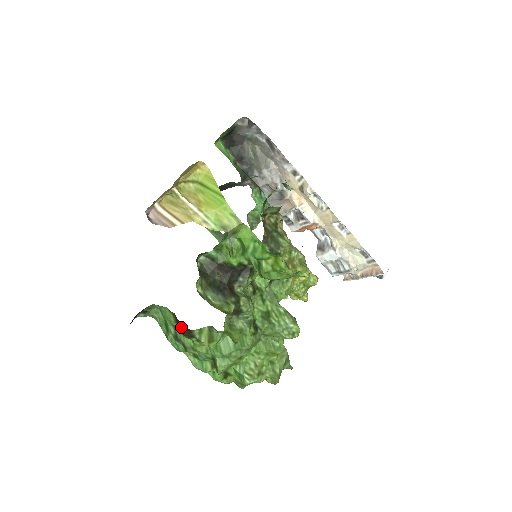
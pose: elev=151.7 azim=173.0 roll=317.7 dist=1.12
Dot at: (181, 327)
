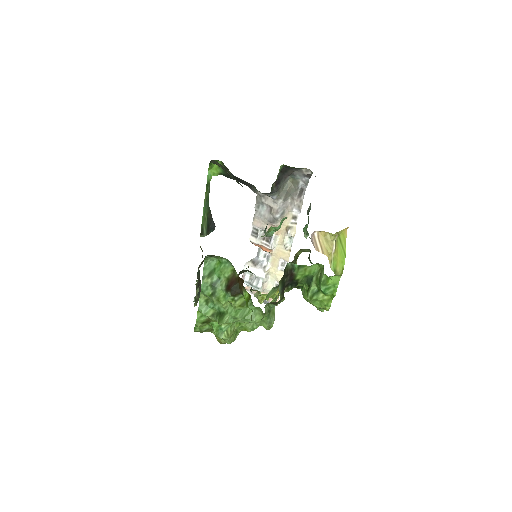
Dot at: (235, 286)
